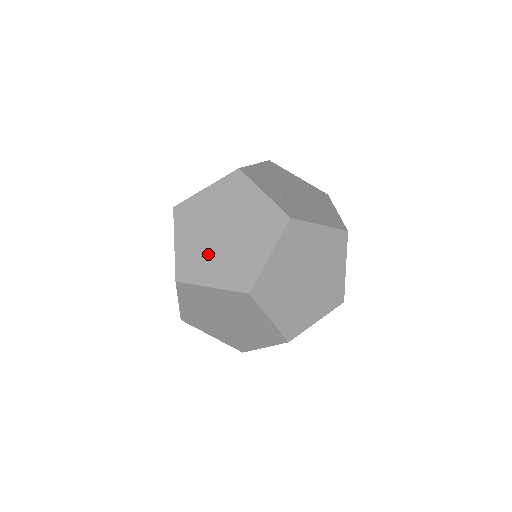
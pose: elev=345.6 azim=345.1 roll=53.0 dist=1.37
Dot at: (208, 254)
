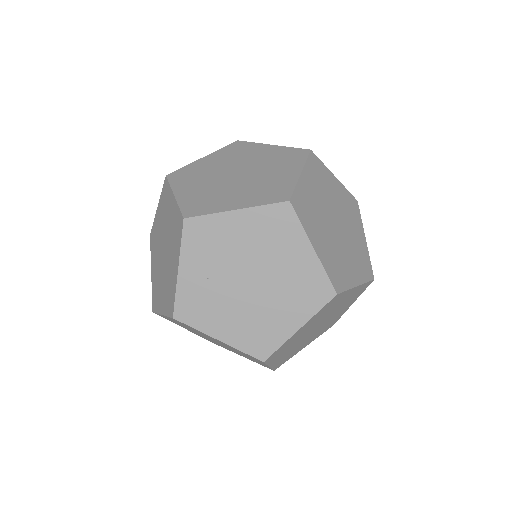
Dot at: (157, 250)
